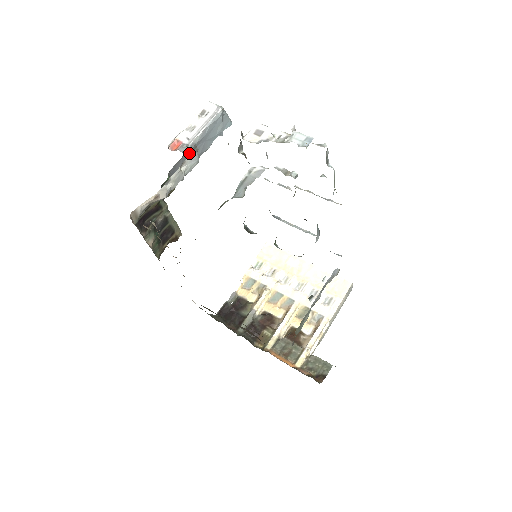
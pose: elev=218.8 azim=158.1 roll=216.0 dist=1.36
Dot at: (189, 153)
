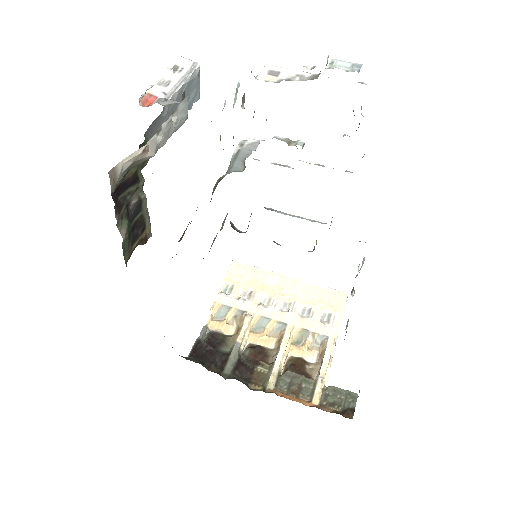
Dot at: (165, 114)
